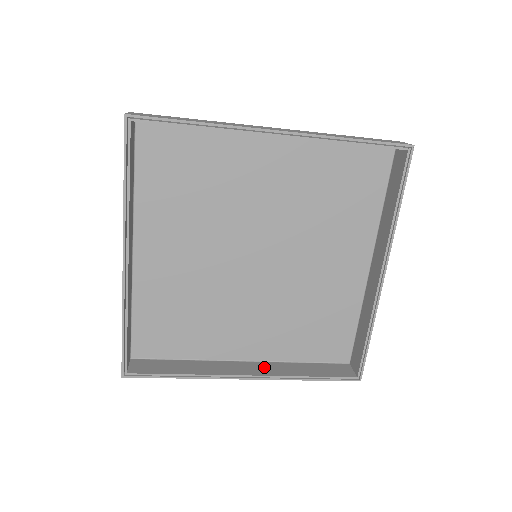
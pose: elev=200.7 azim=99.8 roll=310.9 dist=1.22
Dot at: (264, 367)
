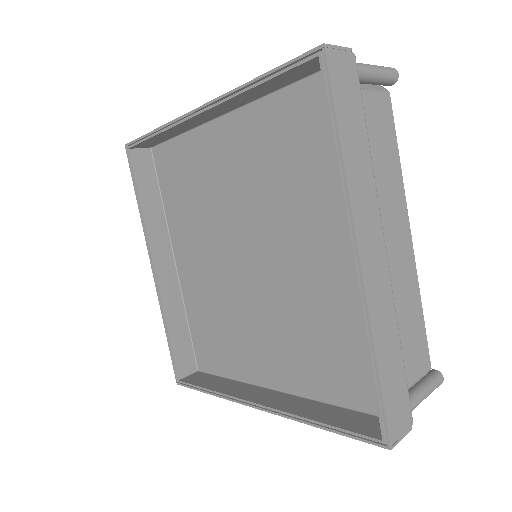
Dot at: (285, 400)
